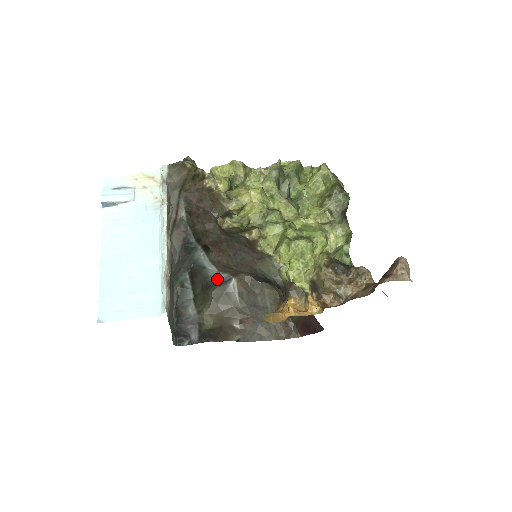
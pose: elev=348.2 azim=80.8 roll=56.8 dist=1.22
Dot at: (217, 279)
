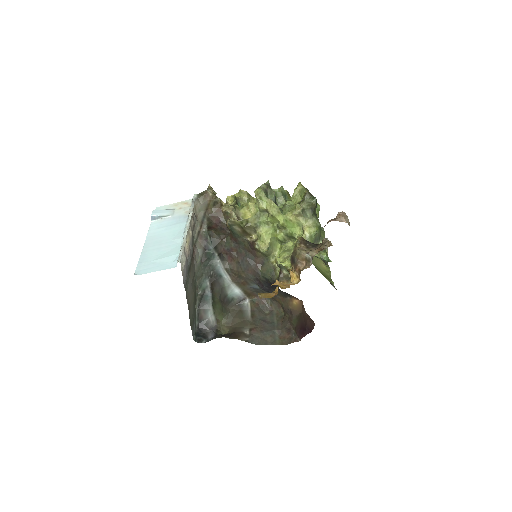
Dot at: (233, 296)
